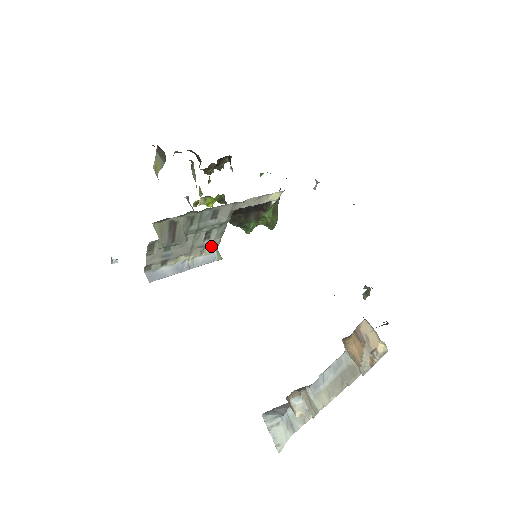
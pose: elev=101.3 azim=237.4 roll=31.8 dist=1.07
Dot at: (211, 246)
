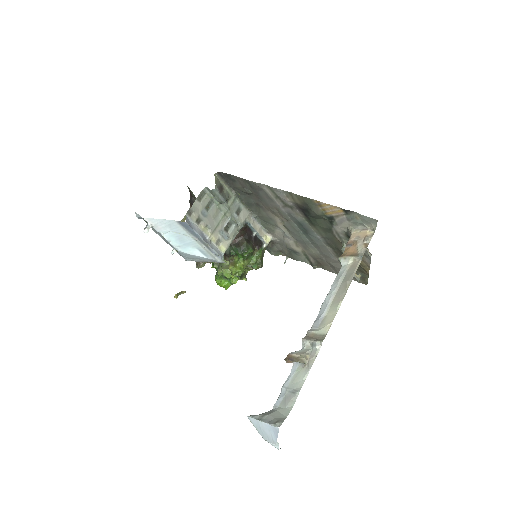
Dot at: (224, 243)
